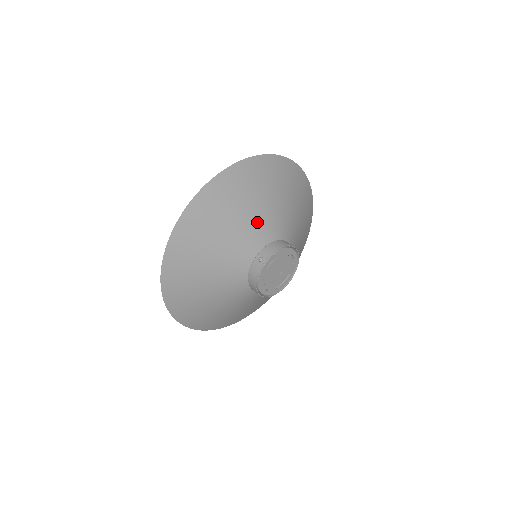
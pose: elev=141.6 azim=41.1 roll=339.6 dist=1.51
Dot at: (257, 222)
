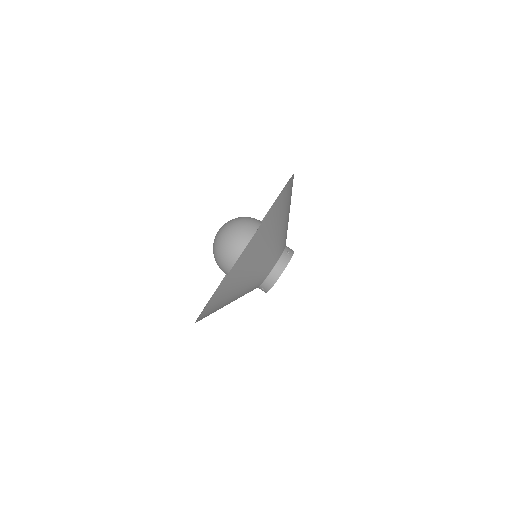
Dot at: (249, 287)
